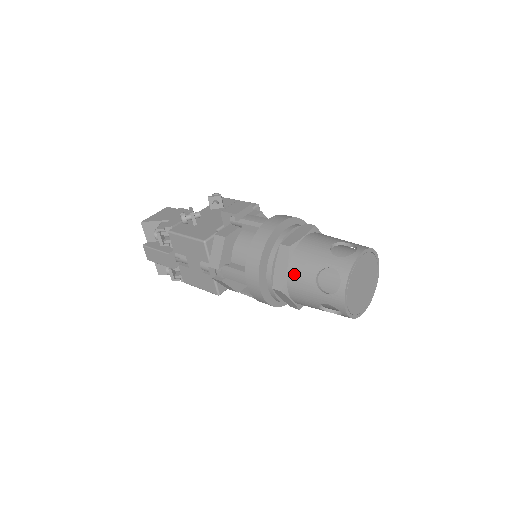
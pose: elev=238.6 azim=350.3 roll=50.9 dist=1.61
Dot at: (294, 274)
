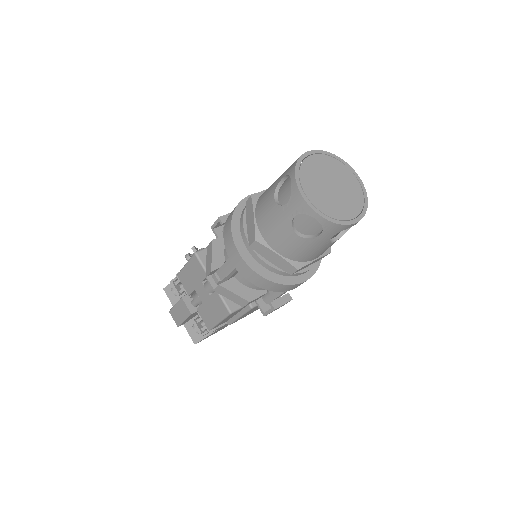
Dot at: (260, 214)
